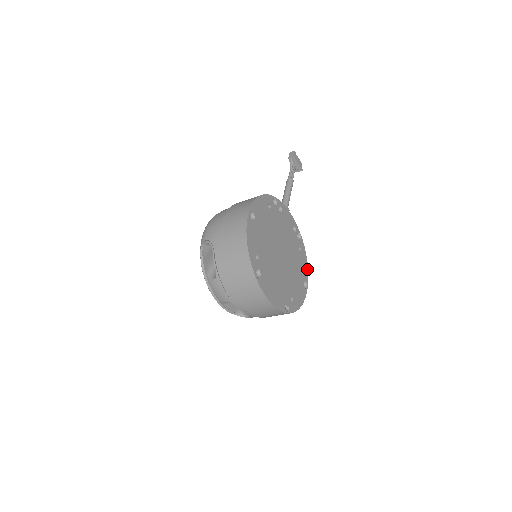
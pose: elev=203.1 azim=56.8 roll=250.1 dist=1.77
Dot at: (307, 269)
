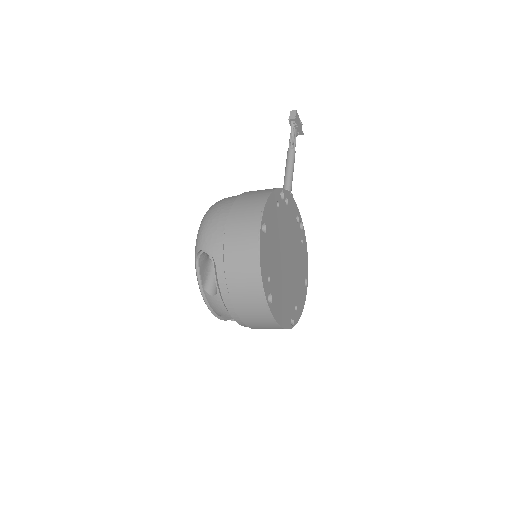
Dot at: (307, 262)
